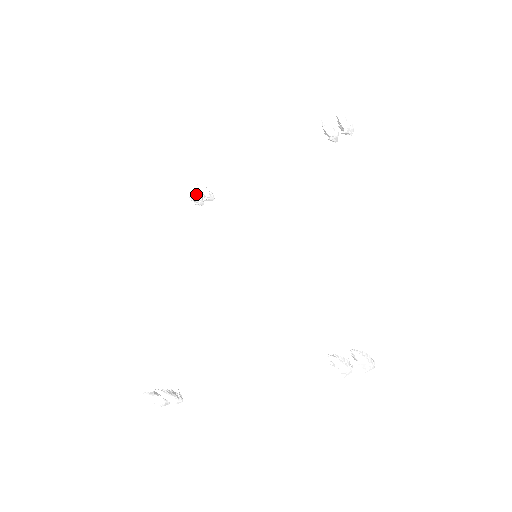
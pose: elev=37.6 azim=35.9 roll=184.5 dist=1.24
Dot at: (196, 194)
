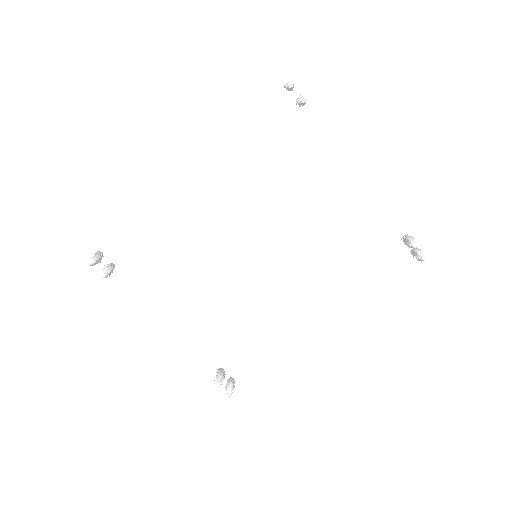
Dot at: occluded
